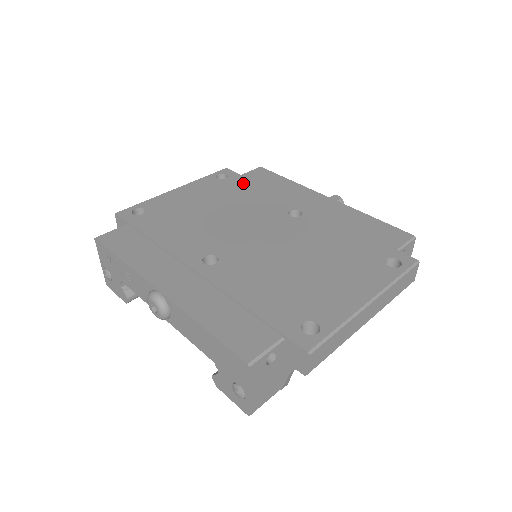
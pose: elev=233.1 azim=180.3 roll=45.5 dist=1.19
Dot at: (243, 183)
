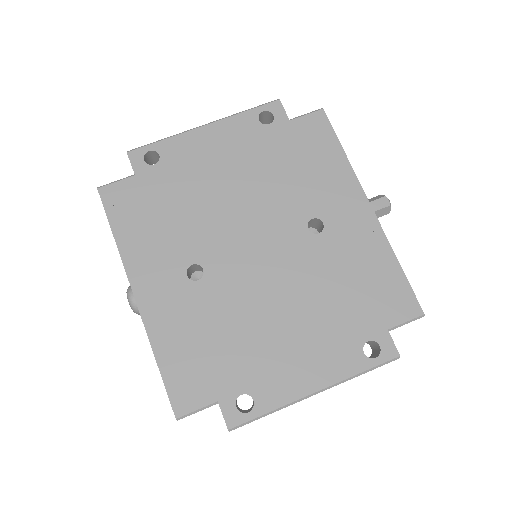
Dot at: (285, 142)
